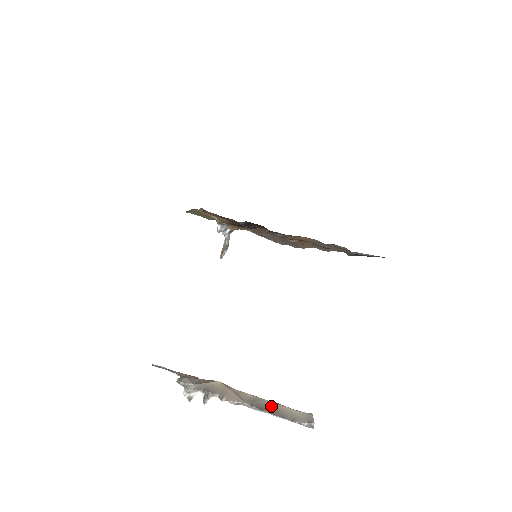
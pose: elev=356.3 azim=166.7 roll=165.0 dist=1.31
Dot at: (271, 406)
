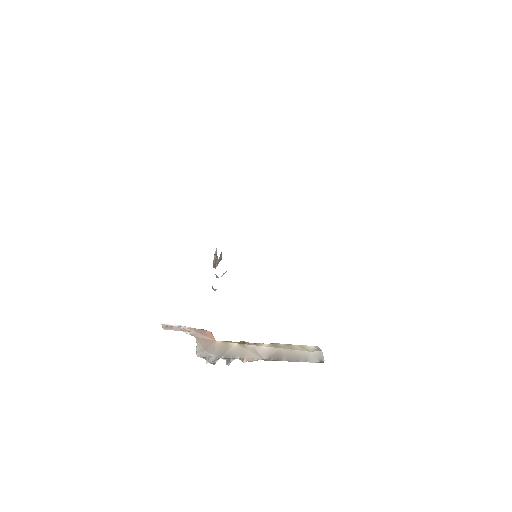
Dot at: (286, 354)
